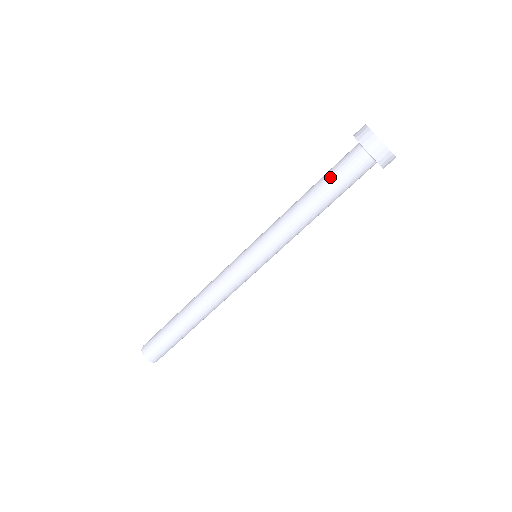
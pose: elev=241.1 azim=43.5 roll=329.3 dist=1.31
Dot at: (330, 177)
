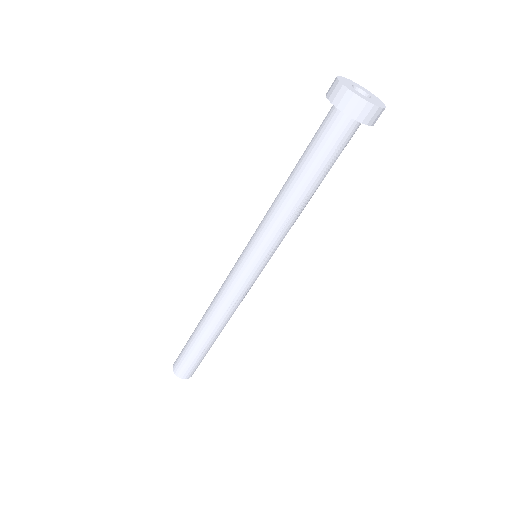
Dot at: (308, 146)
